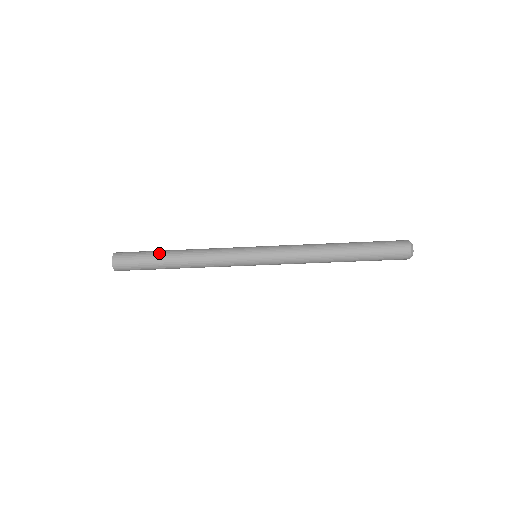
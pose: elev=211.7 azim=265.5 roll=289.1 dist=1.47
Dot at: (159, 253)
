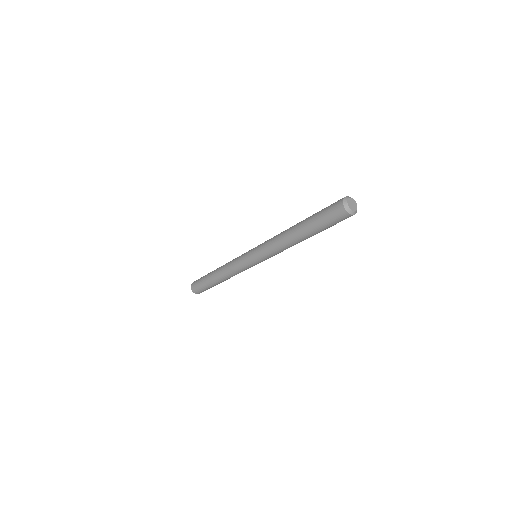
Dot at: (209, 281)
